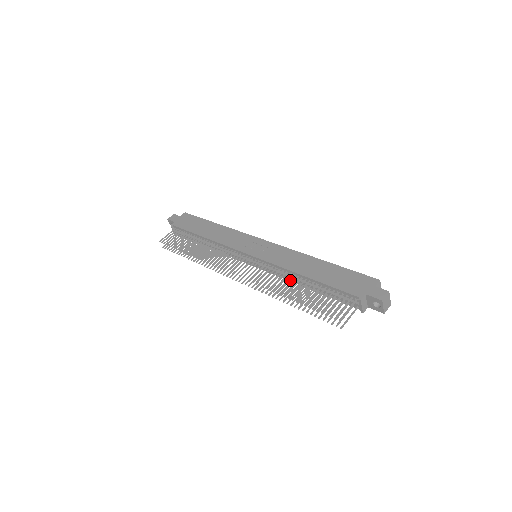
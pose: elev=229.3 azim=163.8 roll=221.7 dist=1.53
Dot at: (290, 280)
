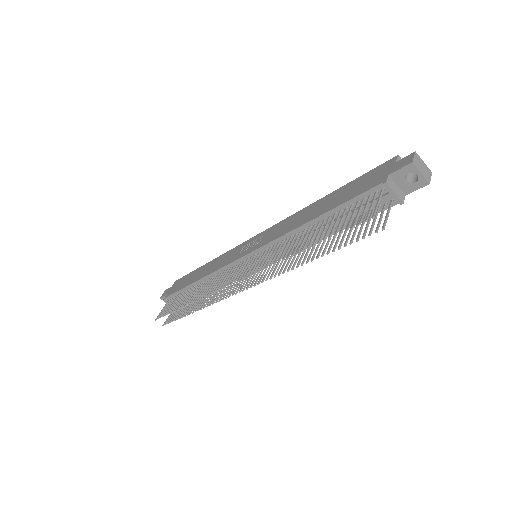
Dot at: occluded
